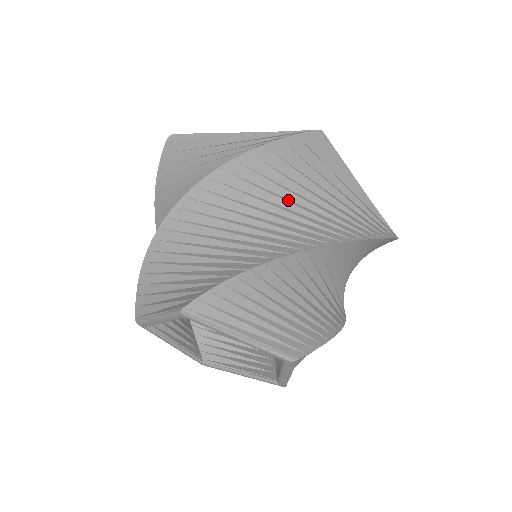
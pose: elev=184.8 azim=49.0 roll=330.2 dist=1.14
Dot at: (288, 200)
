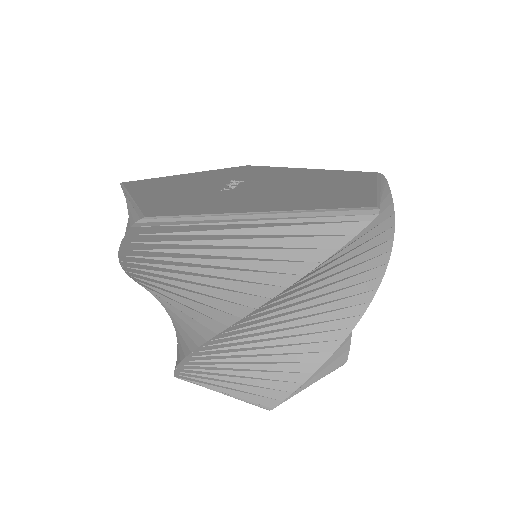
Dot at: (334, 270)
